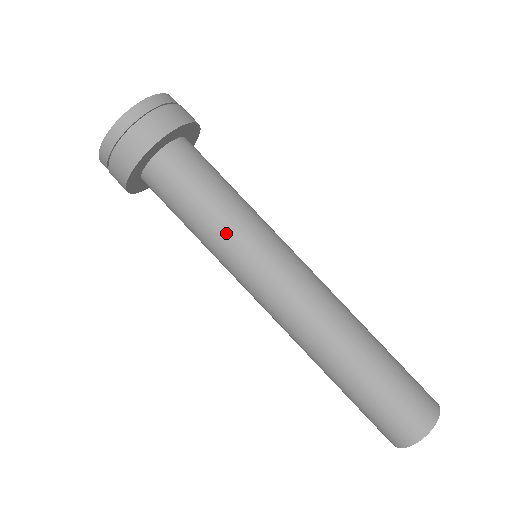
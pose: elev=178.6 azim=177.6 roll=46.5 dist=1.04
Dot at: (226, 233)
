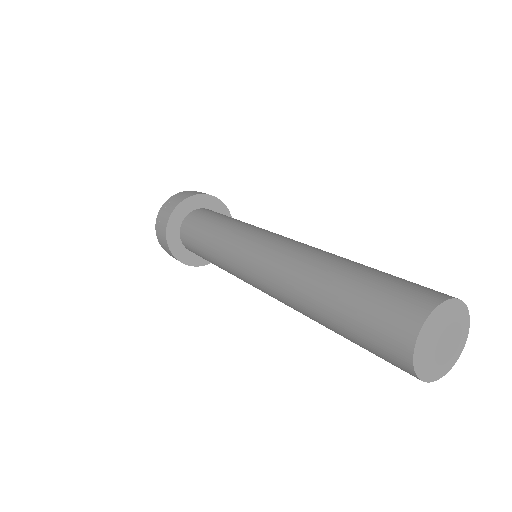
Dot at: (219, 239)
